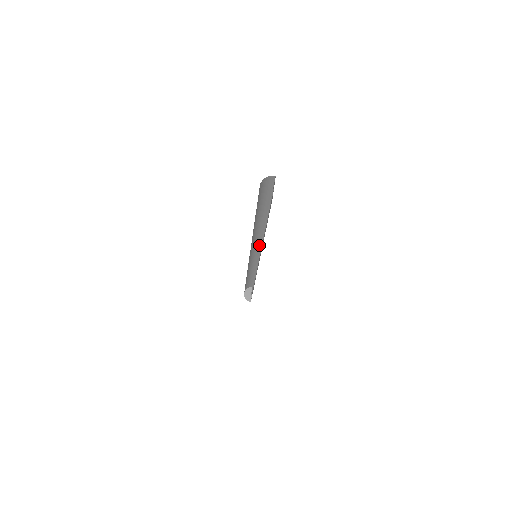
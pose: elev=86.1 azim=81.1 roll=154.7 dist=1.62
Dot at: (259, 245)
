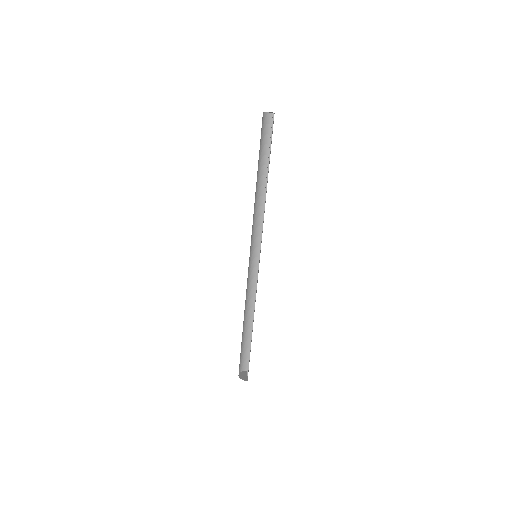
Dot at: (258, 249)
